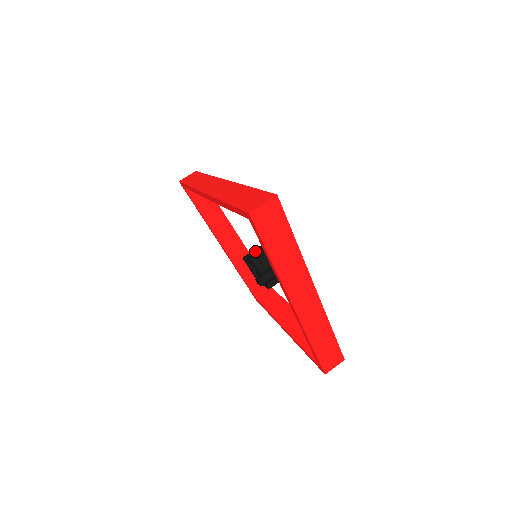
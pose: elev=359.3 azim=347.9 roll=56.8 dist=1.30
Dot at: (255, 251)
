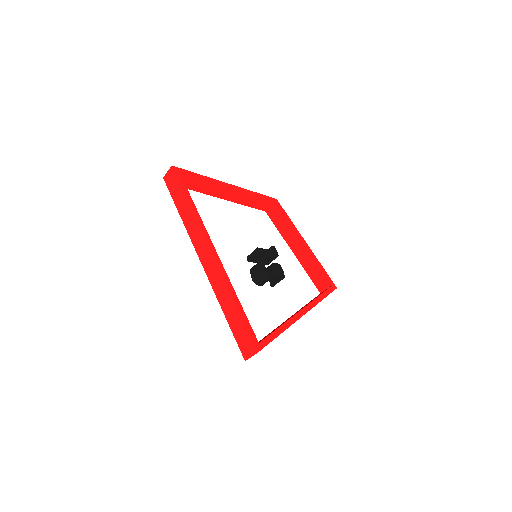
Dot at: (254, 256)
